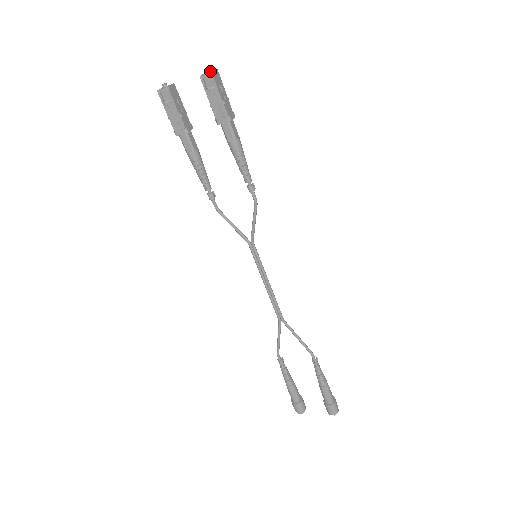
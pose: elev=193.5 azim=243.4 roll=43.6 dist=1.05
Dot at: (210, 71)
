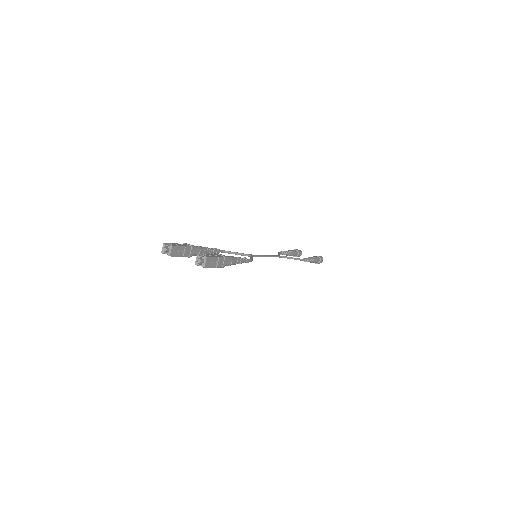
Dot at: (202, 261)
